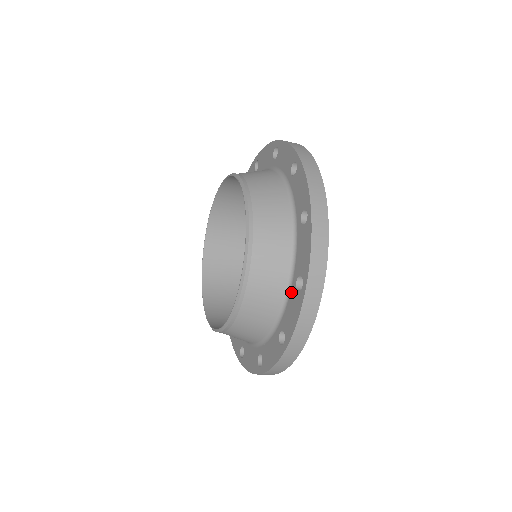
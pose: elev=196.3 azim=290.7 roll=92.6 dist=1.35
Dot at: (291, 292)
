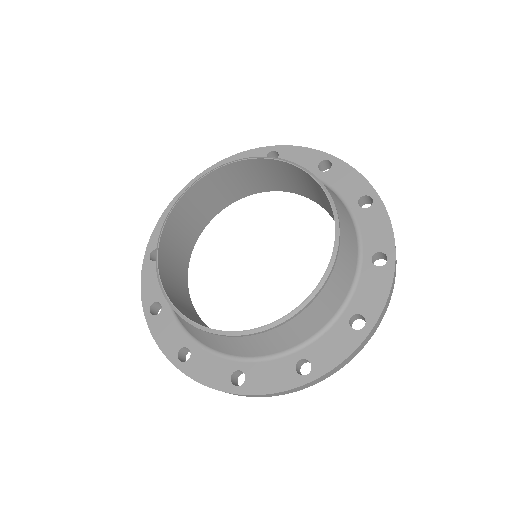
Dot at: (285, 359)
